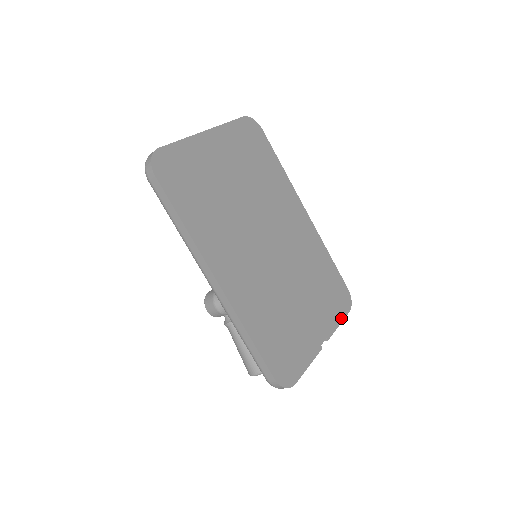
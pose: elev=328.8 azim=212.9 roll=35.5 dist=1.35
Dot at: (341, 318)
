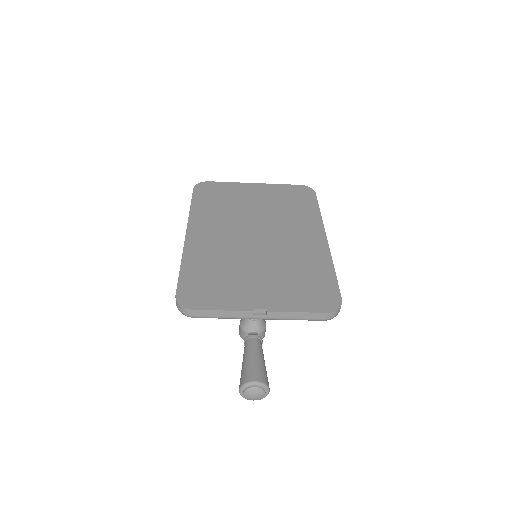
Dot at: (306, 310)
